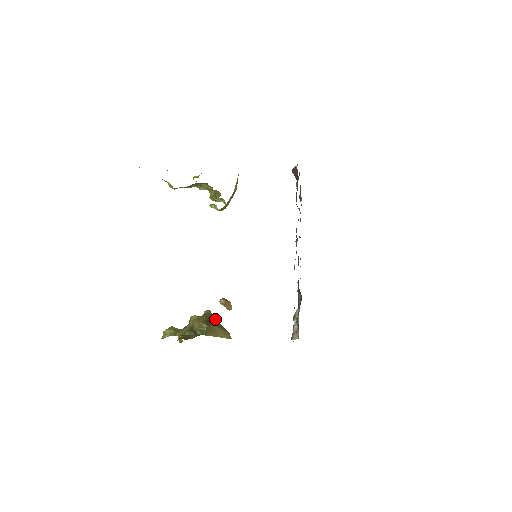
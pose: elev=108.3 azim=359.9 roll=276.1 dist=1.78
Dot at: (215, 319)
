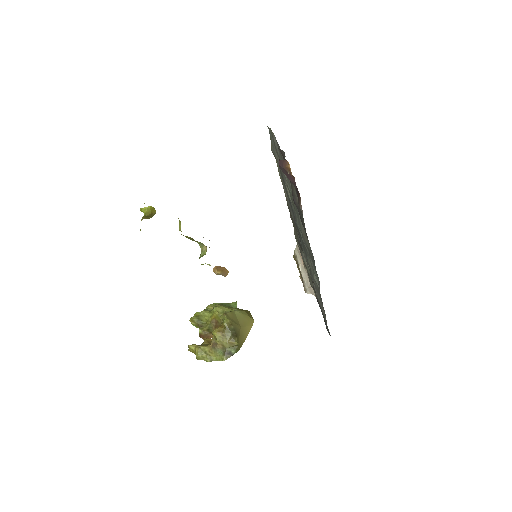
Dot at: (232, 316)
